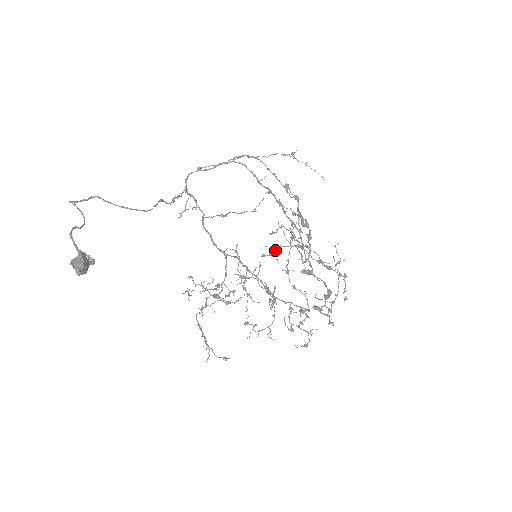
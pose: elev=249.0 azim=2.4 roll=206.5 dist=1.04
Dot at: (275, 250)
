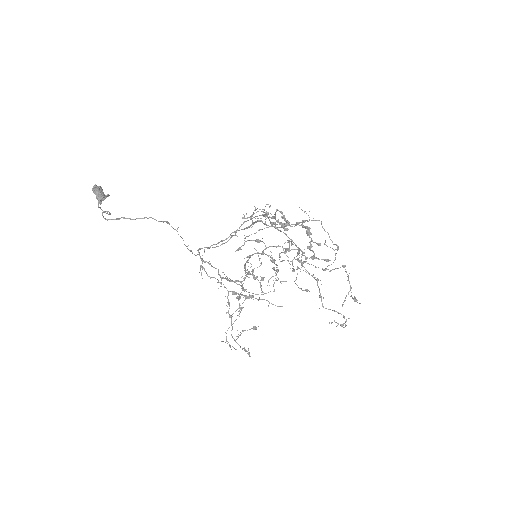
Dot at: occluded
